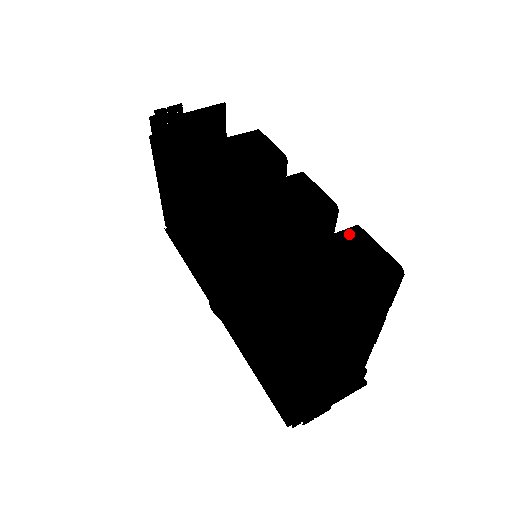
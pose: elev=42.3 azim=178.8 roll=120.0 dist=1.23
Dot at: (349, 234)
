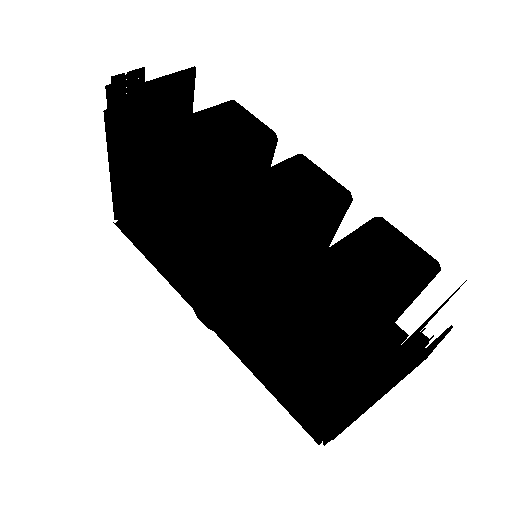
Dot at: (376, 229)
